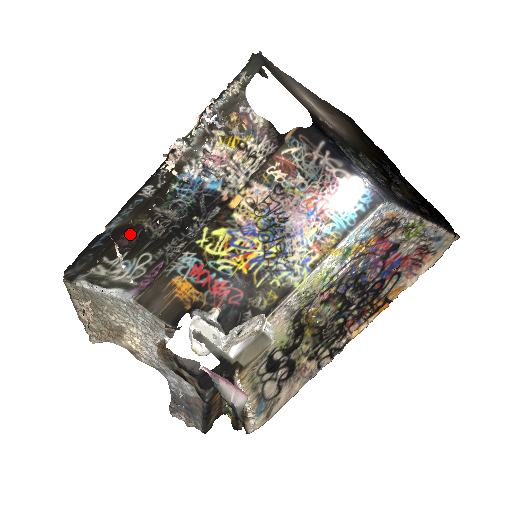
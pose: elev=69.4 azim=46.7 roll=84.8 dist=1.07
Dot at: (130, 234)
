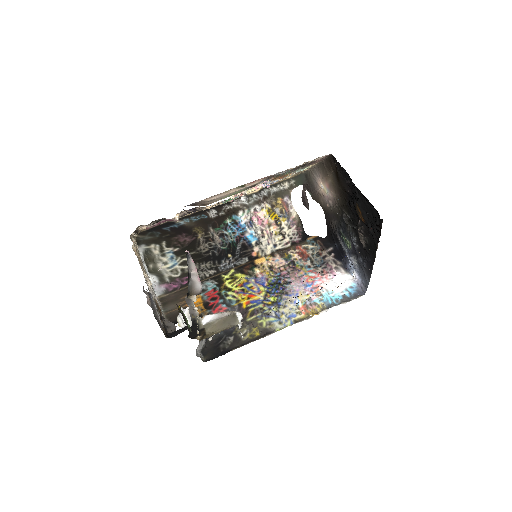
Dot at: (187, 236)
